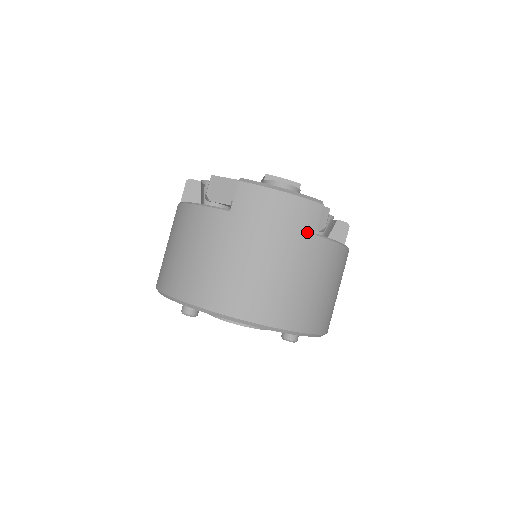
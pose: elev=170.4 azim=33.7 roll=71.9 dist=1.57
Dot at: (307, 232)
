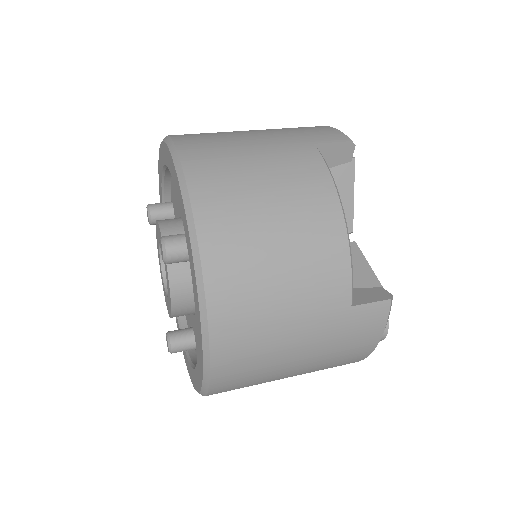
Dot at: (309, 138)
